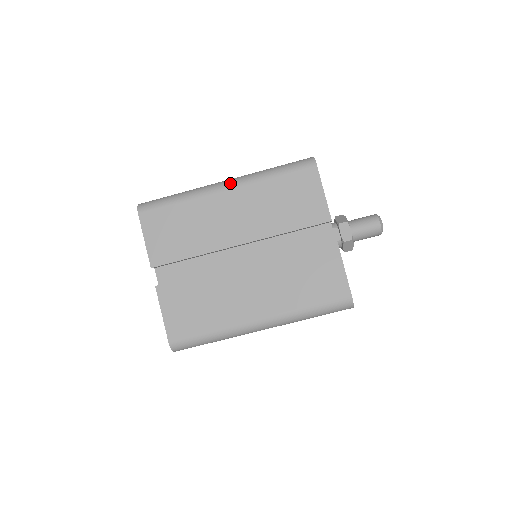
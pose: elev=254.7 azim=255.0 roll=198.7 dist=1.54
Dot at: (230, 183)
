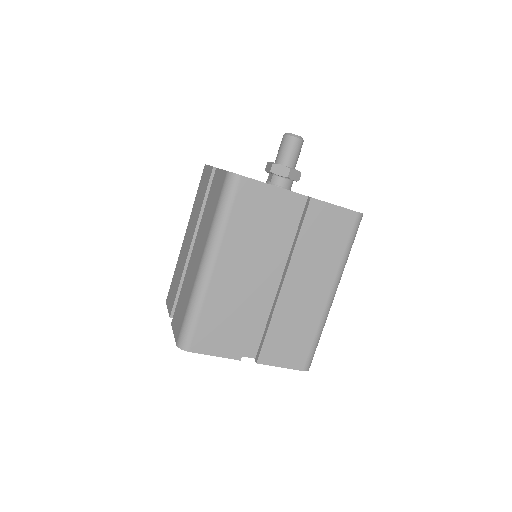
Dot at: occluded
